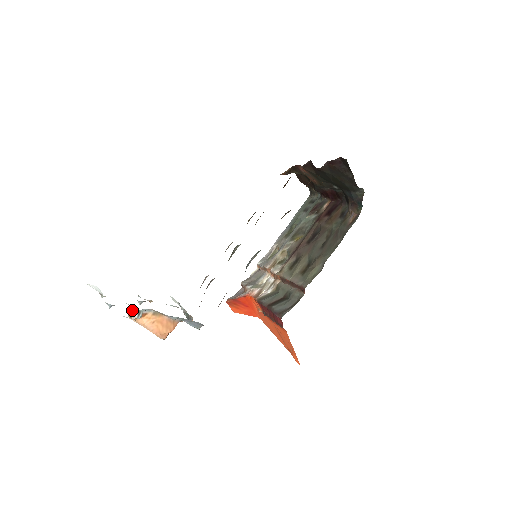
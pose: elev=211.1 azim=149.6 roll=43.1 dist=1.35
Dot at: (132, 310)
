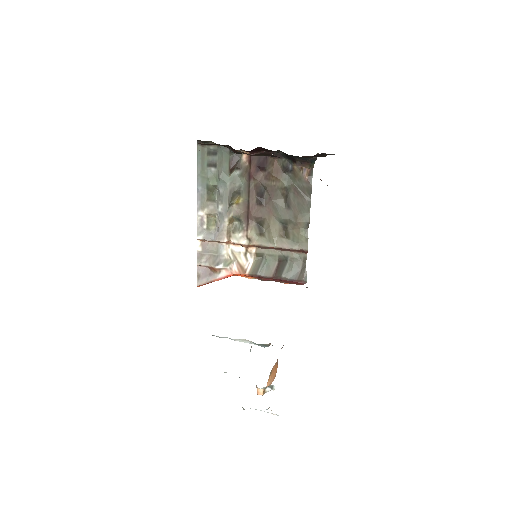
Dot at: (260, 390)
